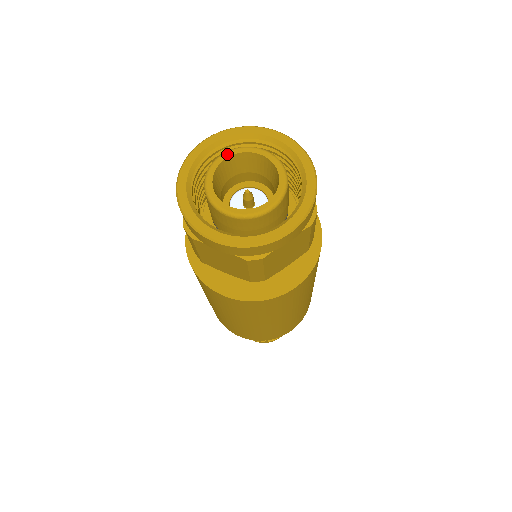
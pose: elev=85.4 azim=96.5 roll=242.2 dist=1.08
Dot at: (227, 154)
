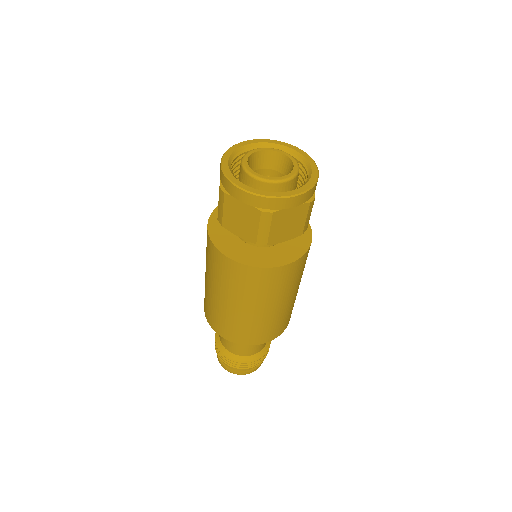
Dot at: (260, 149)
